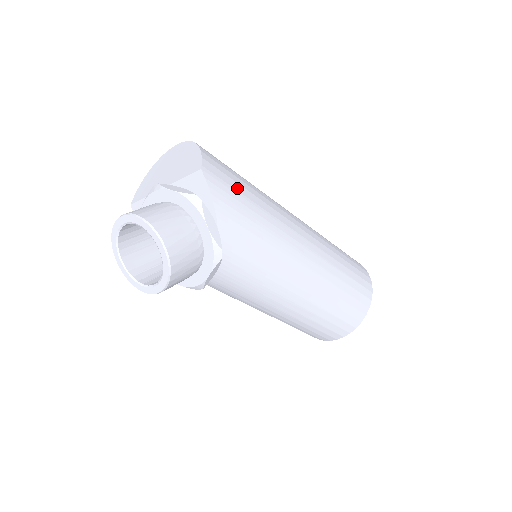
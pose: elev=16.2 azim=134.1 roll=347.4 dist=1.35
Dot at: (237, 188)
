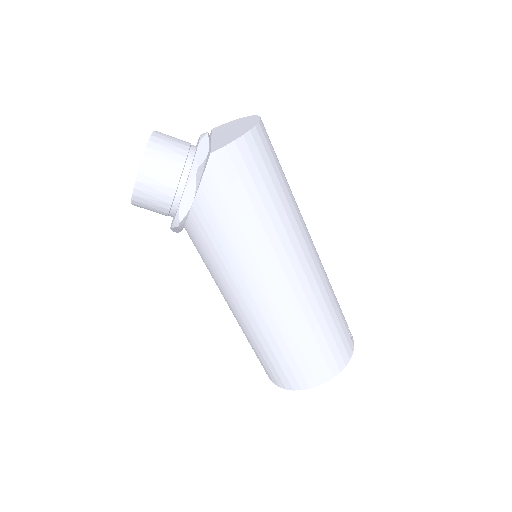
Dot at: (239, 194)
